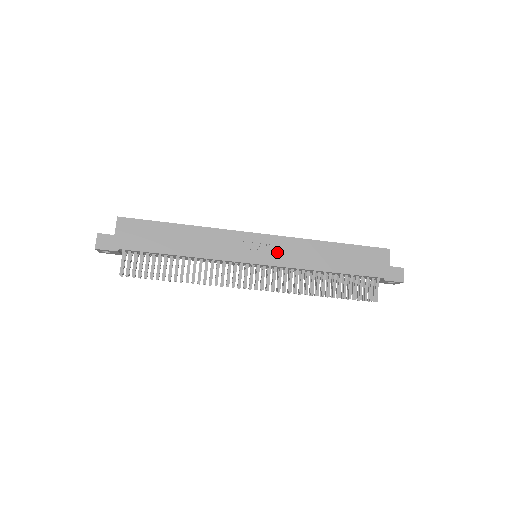
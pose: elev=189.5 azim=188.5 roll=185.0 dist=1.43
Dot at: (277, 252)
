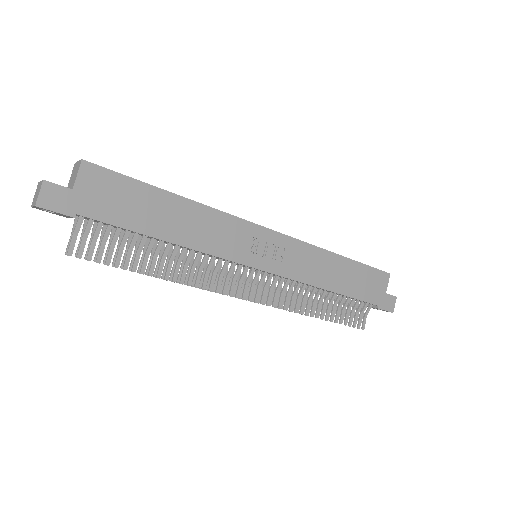
Dot at: (285, 258)
